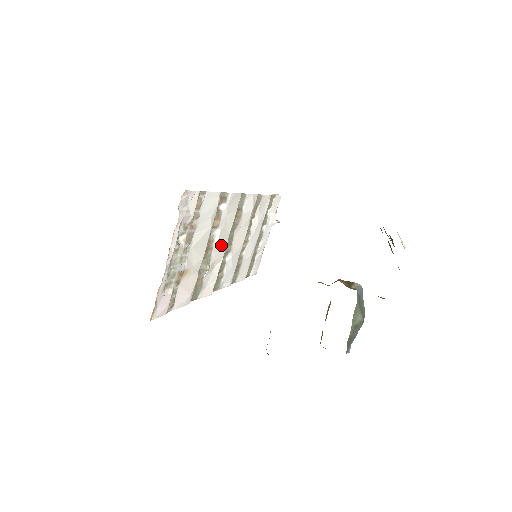
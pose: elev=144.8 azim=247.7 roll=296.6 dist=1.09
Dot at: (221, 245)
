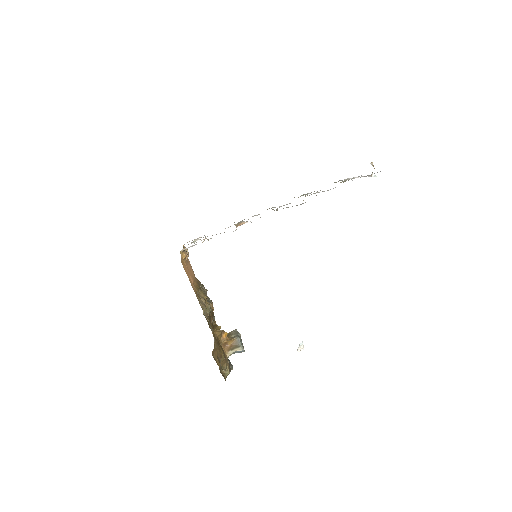
Dot at: occluded
